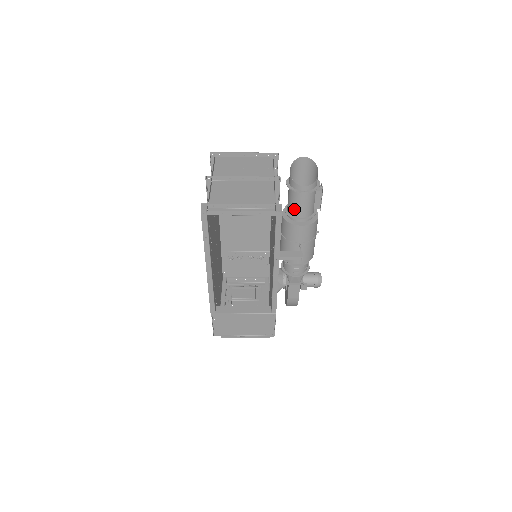
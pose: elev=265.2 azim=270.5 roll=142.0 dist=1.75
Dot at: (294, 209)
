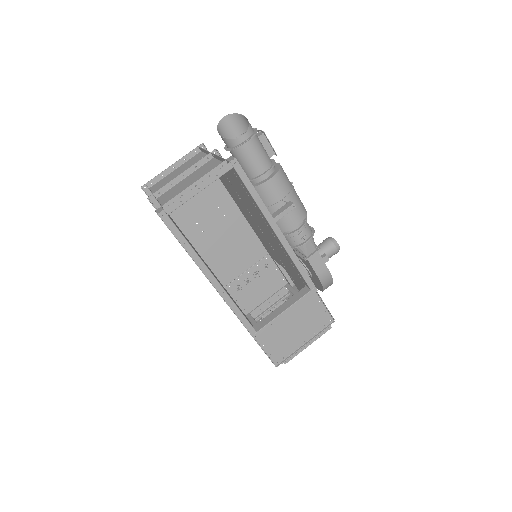
Dot at: (251, 169)
